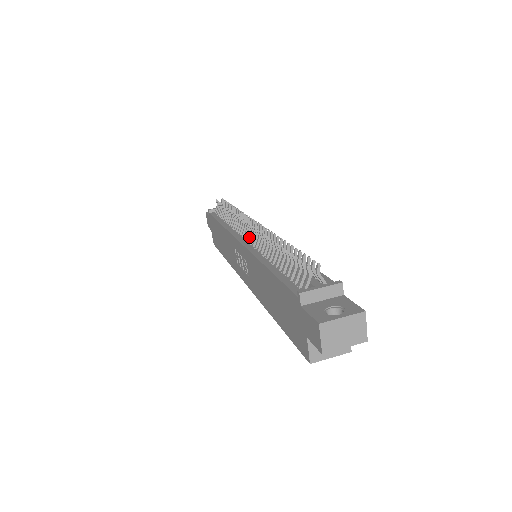
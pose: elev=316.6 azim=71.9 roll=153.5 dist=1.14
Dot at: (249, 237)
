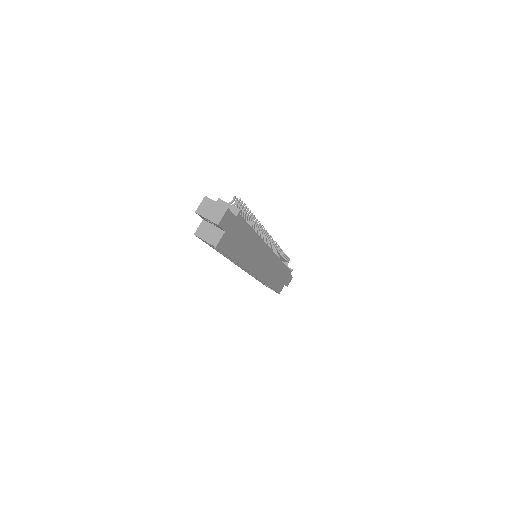
Dot at: occluded
